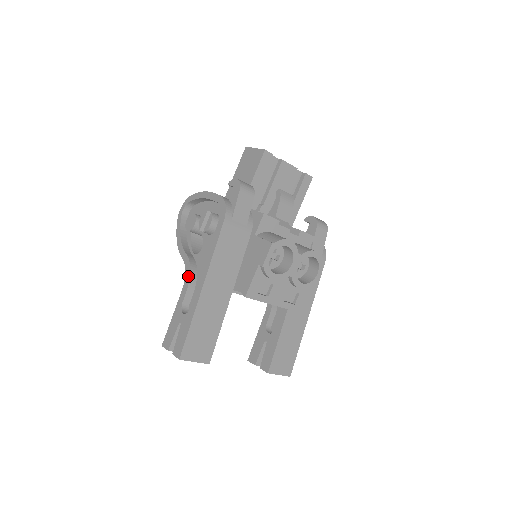
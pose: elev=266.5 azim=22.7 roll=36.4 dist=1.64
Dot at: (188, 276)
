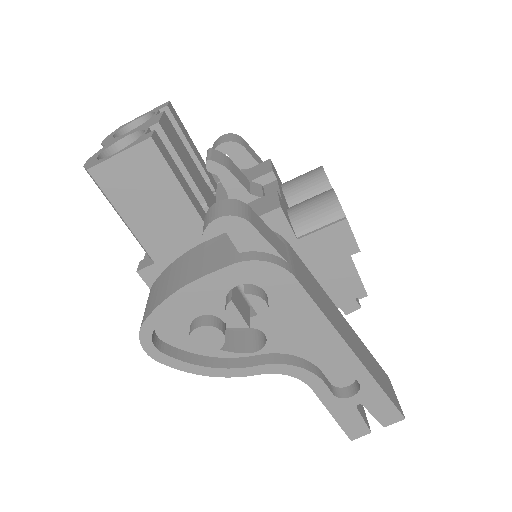
Dot at: (304, 373)
